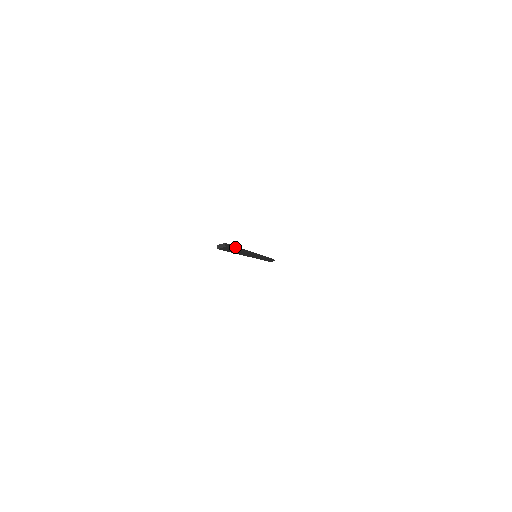
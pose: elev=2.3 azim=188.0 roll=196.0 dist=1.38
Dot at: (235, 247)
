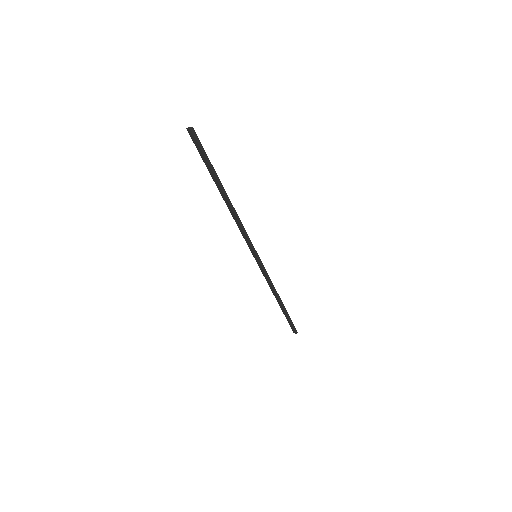
Dot at: (211, 164)
